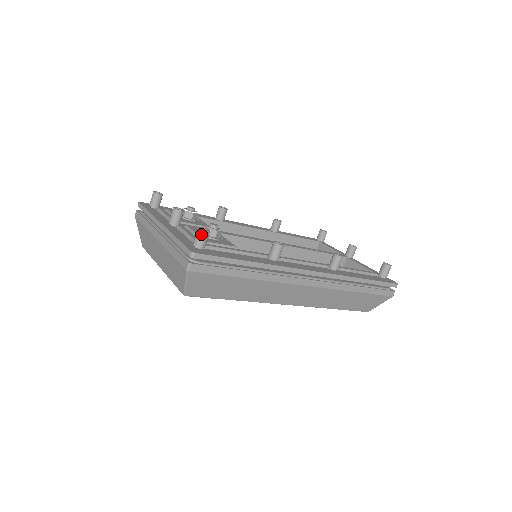
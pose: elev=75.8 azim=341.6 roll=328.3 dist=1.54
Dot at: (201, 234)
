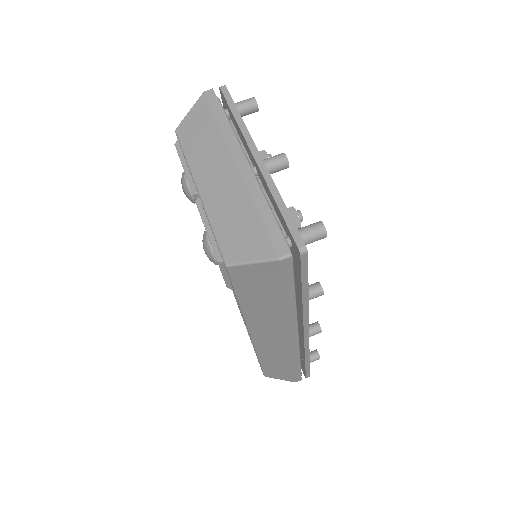
Dot at: (320, 233)
